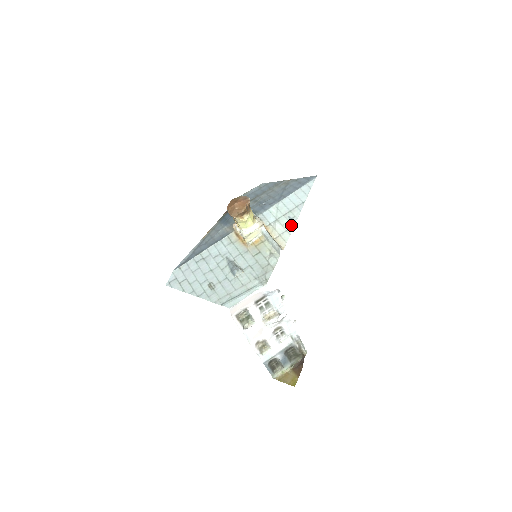
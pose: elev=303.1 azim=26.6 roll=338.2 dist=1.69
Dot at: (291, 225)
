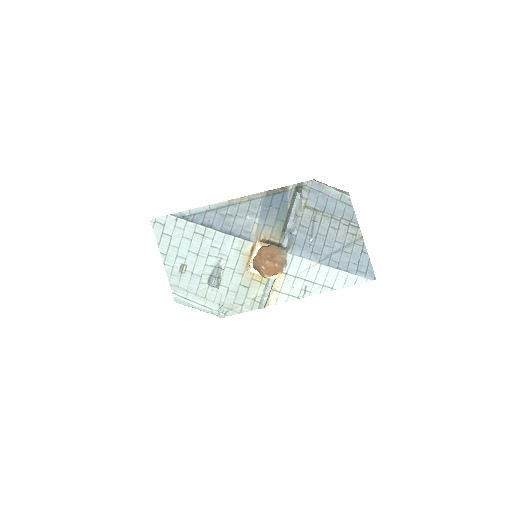
Dot at: (298, 295)
